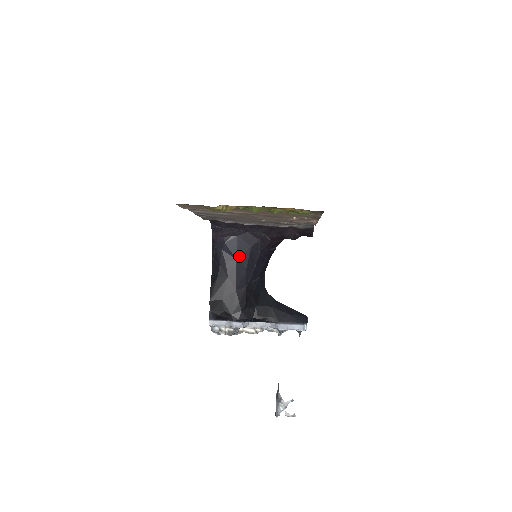
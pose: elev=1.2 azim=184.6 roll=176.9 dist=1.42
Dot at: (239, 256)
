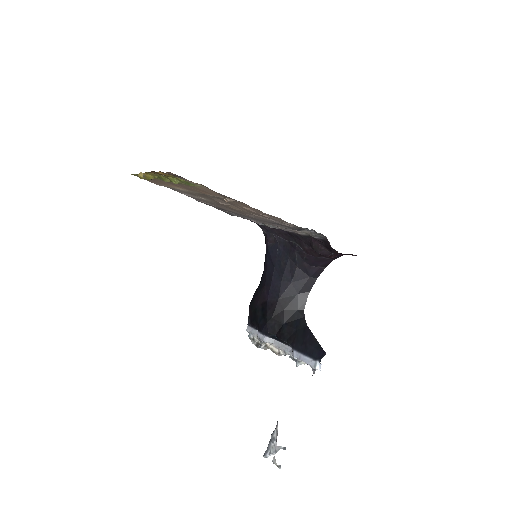
Dot at: (277, 265)
